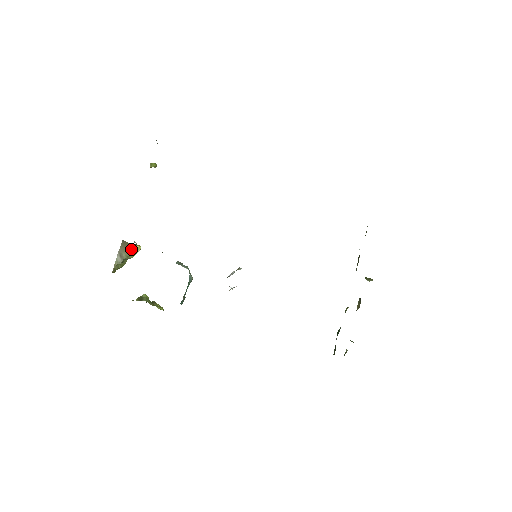
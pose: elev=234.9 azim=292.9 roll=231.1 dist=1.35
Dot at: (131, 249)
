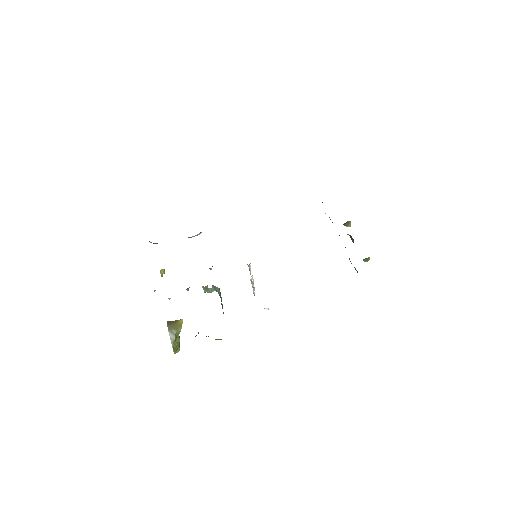
Dot at: (176, 324)
